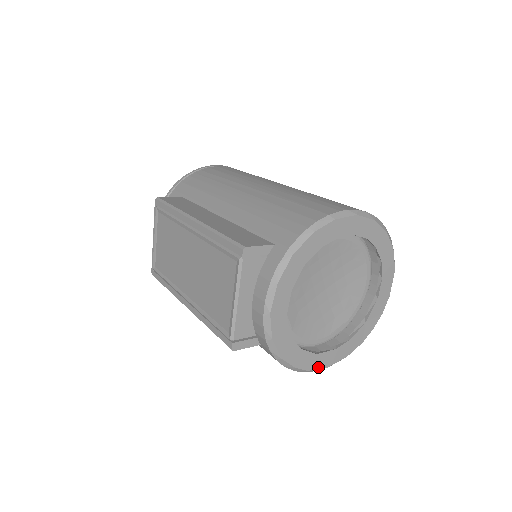
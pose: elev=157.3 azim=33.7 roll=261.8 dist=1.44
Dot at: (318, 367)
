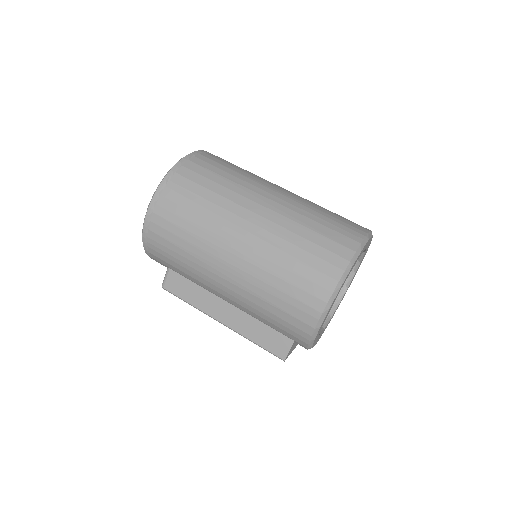
Dot at: occluded
